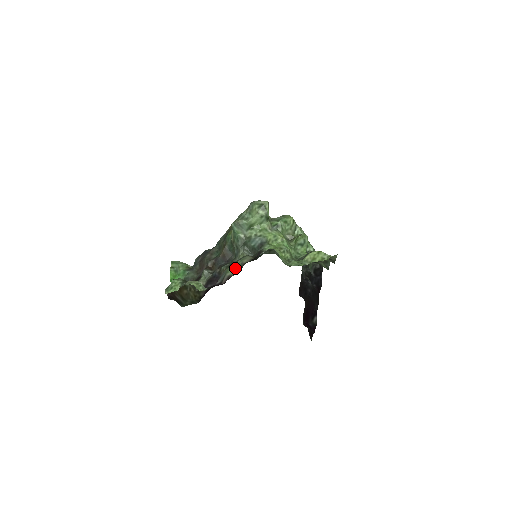
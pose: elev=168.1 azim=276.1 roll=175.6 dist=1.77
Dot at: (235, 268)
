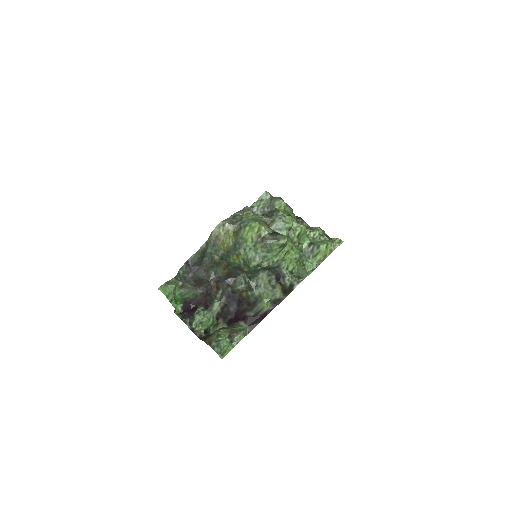
Dot at: (268, 302)
